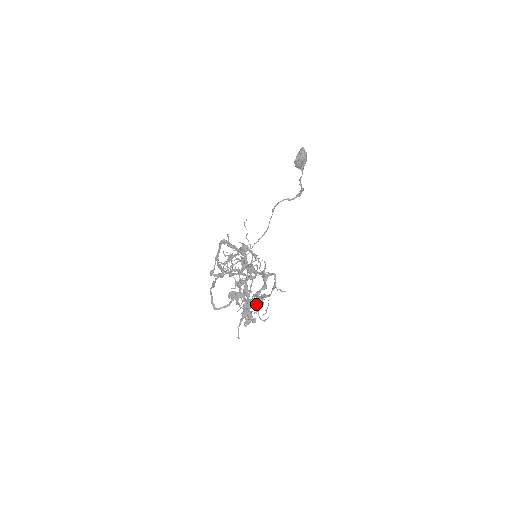
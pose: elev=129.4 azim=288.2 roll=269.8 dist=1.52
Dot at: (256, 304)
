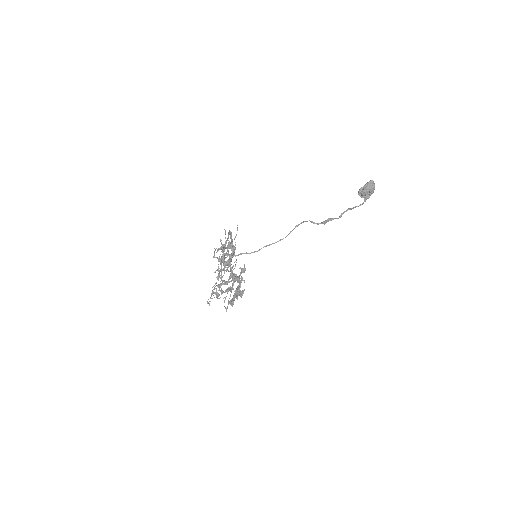
Dot at: (227, 292)
